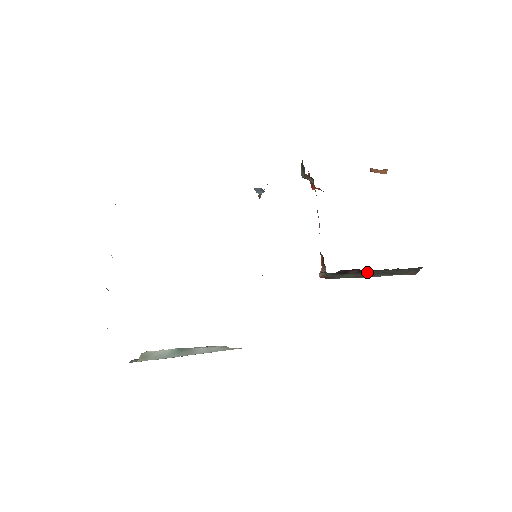
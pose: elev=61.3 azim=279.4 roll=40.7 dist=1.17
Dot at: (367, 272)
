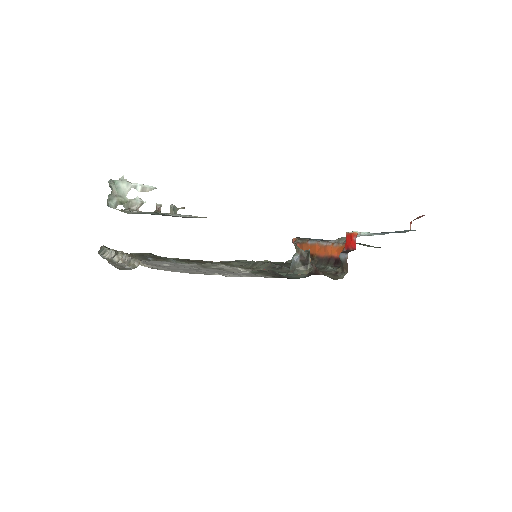
Dot at: occluded
